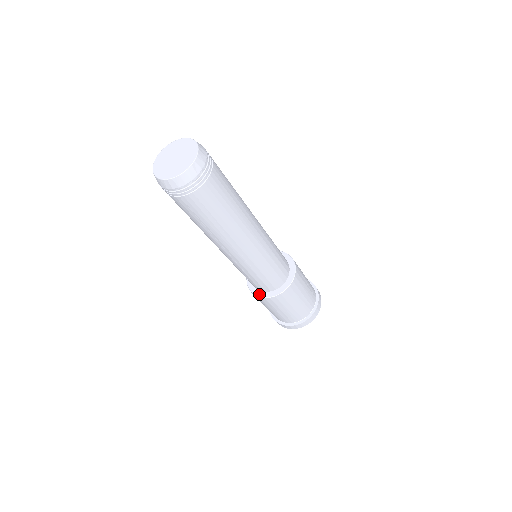
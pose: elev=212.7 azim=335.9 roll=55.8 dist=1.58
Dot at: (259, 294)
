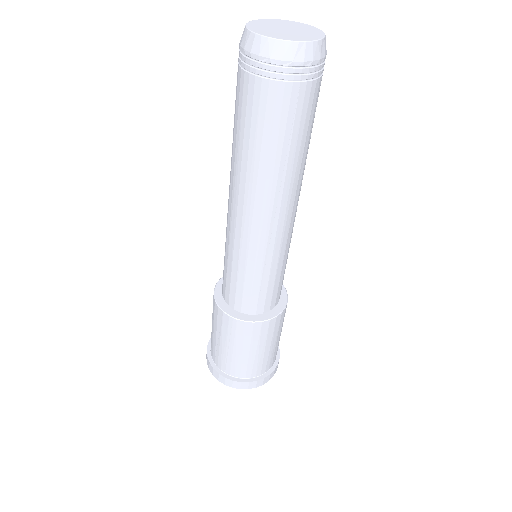
Dot at: (237, 315)
